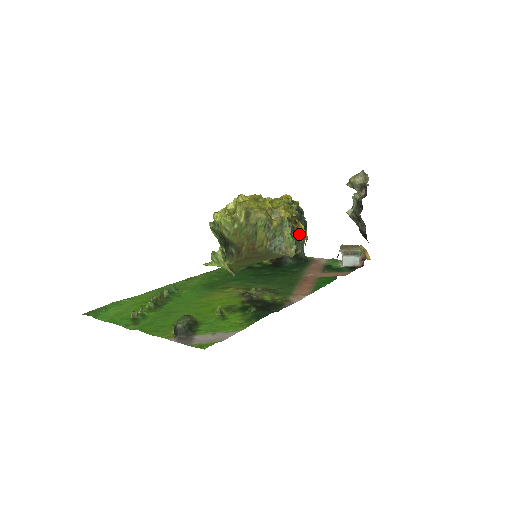
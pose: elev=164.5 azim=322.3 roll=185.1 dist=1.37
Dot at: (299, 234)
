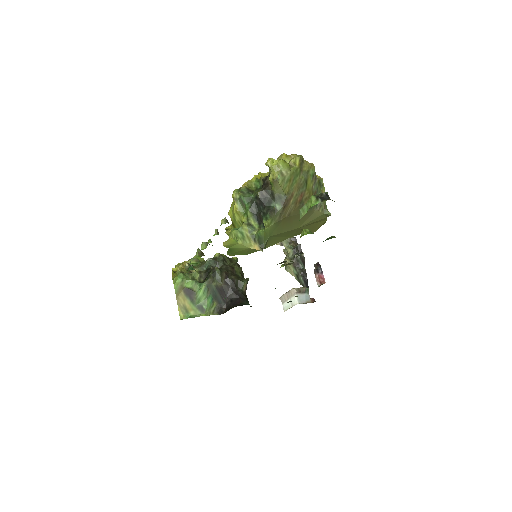
Dot at: occluded
